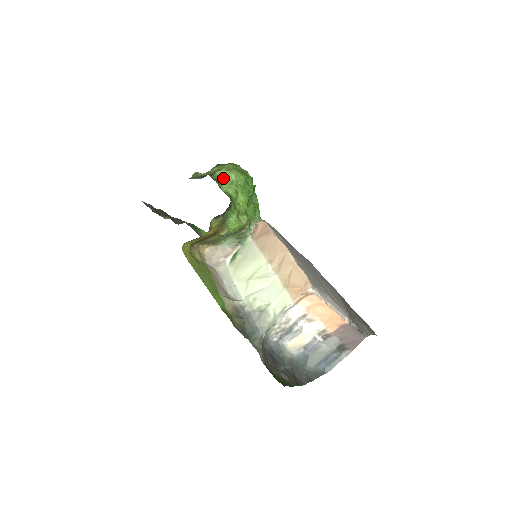
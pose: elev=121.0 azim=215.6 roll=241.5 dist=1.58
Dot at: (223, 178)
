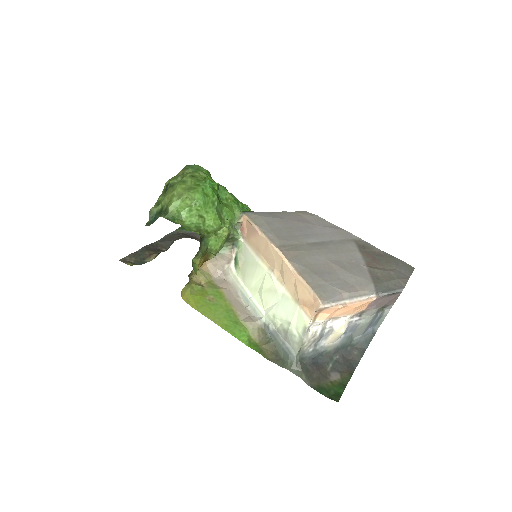
Dot at: (179, 209)
